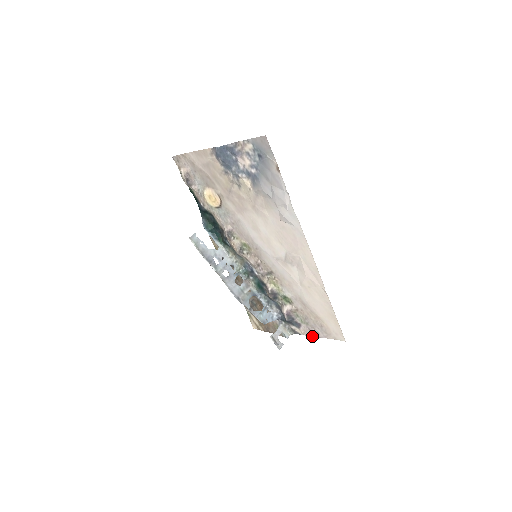
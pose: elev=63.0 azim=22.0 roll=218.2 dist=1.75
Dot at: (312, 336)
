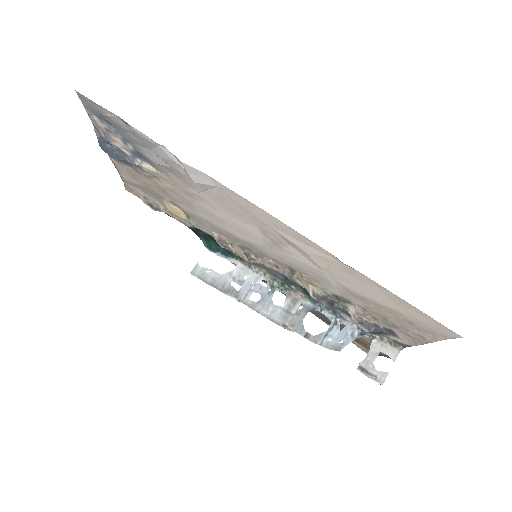
Dot at: (421, 344)
